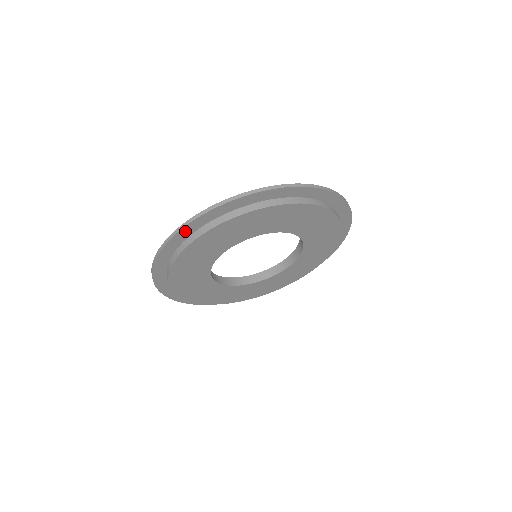
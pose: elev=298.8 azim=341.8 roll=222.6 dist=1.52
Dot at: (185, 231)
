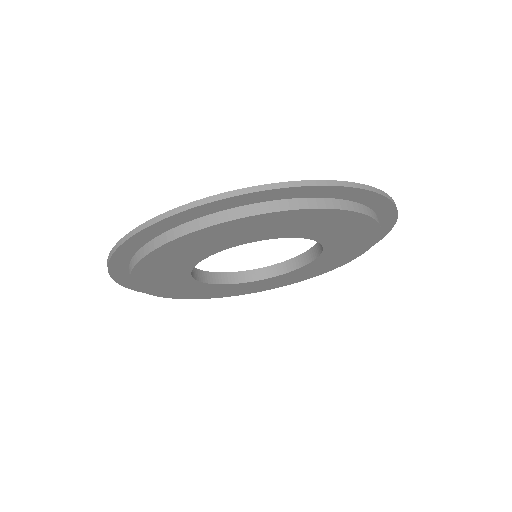
Dot at: (261, 195)
